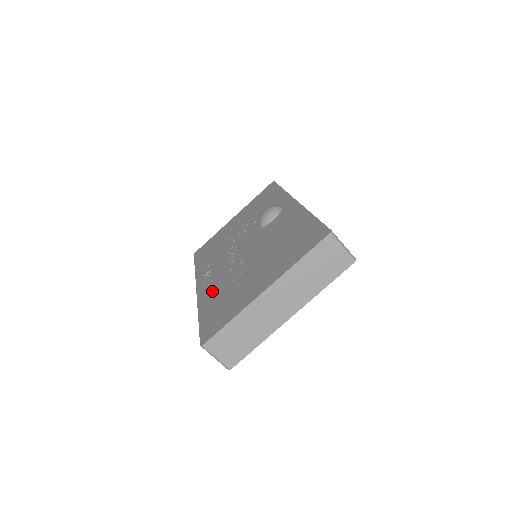
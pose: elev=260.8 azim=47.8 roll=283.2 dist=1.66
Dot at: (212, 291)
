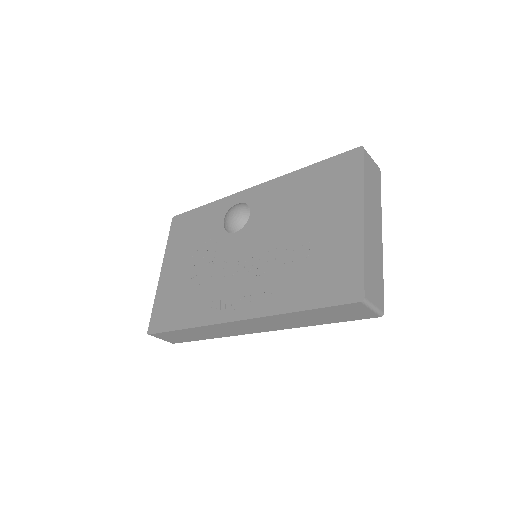
Dot at: (274, 292)
